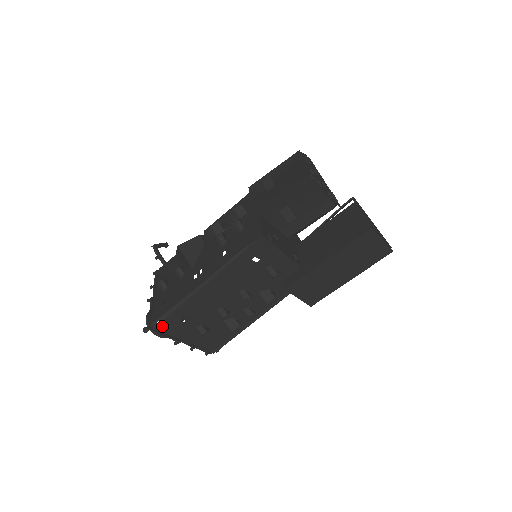
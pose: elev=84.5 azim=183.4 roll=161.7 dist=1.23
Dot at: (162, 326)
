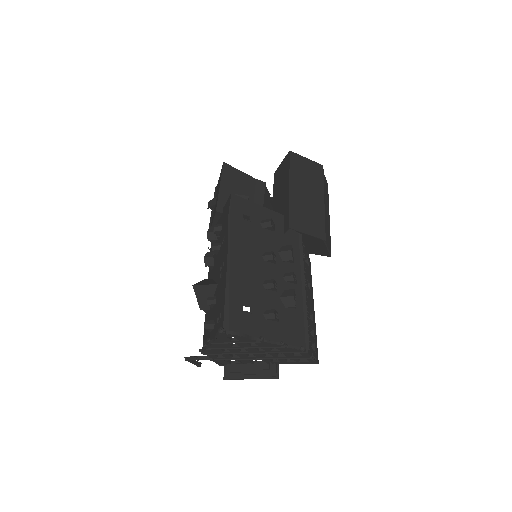
Dot at: (233, 325)
